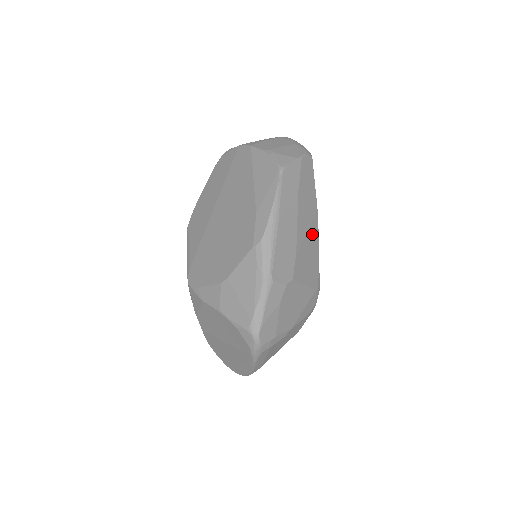
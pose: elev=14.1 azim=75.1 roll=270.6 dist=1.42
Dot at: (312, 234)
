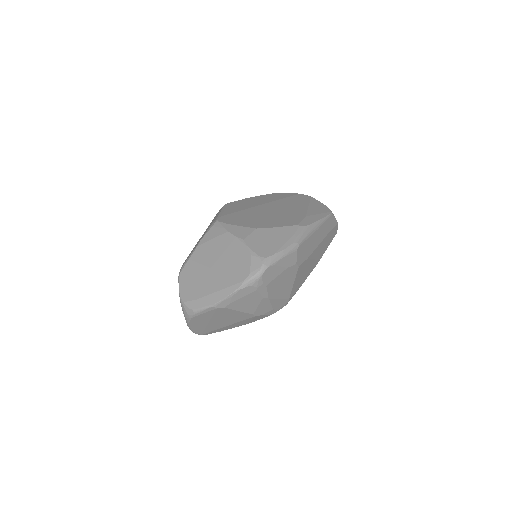
Dot at: (312, 266)
